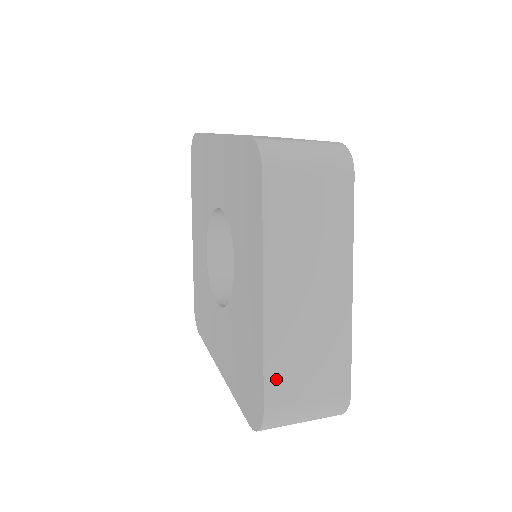
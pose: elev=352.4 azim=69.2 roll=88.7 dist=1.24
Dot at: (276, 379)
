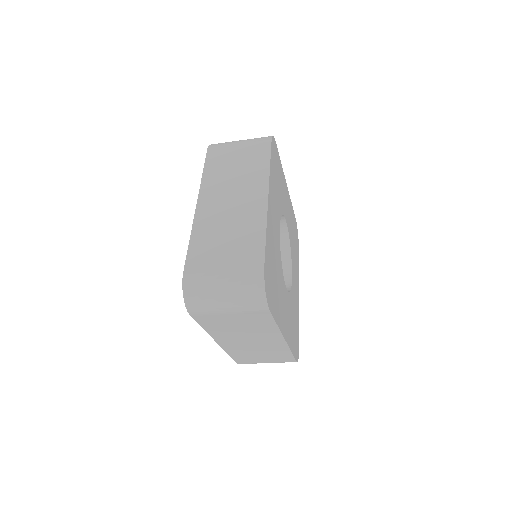
Dot at: (197, 252)
